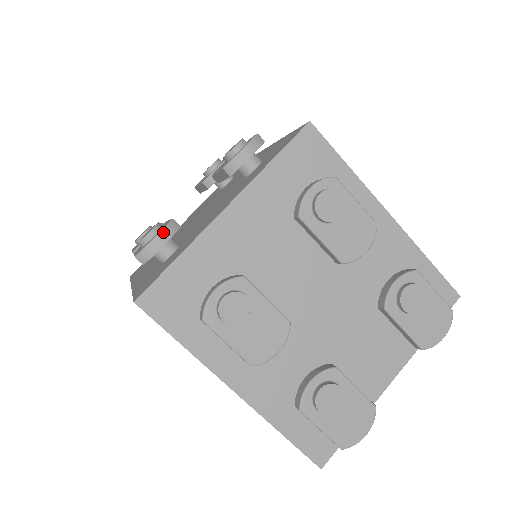
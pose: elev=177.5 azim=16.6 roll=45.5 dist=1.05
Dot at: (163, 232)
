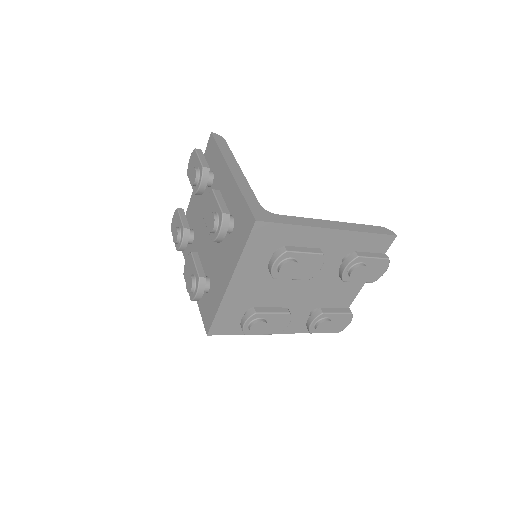
Dot at: (199, 290)
